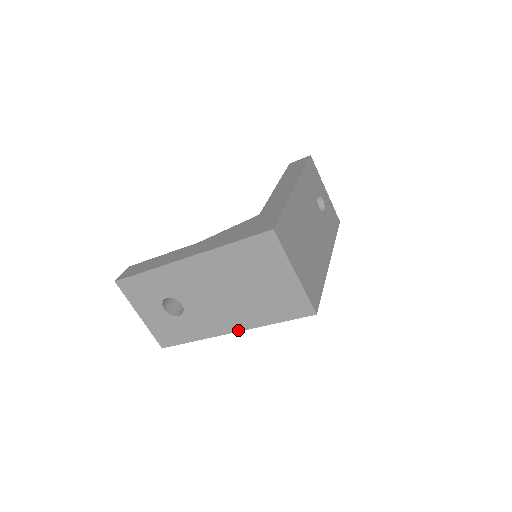
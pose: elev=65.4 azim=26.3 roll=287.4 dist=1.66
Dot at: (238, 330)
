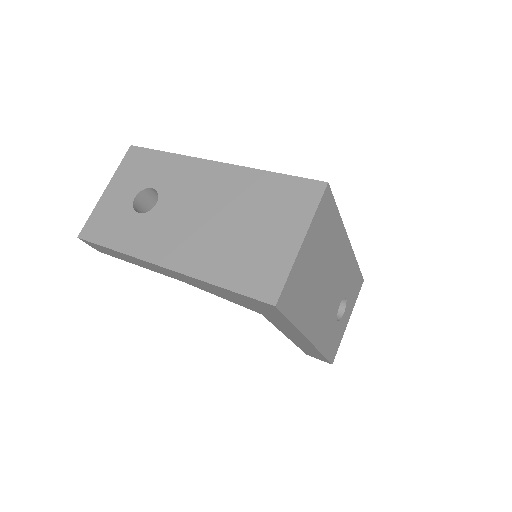
Dot at: (173, 268)
